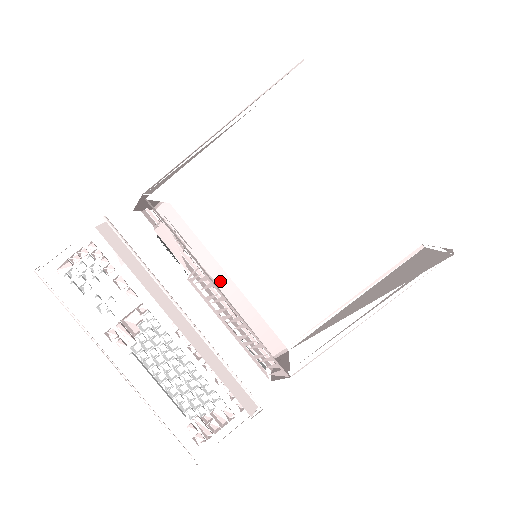
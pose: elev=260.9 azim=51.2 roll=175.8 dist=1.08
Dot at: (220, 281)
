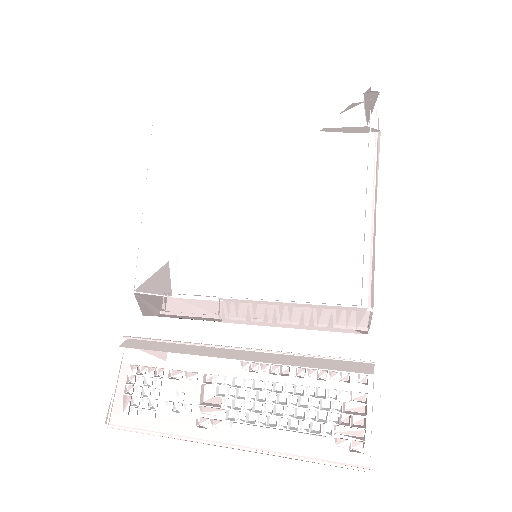
Dot at: occluded
